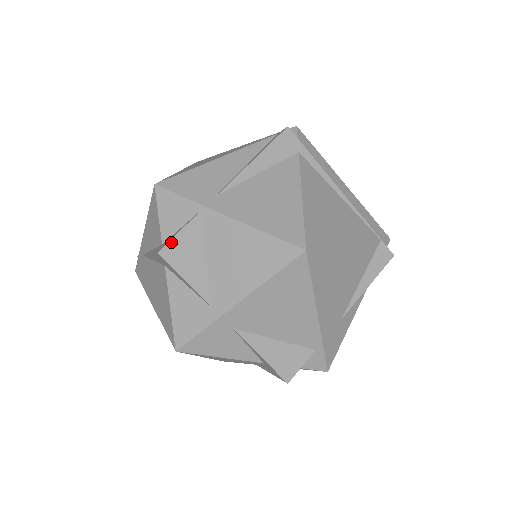
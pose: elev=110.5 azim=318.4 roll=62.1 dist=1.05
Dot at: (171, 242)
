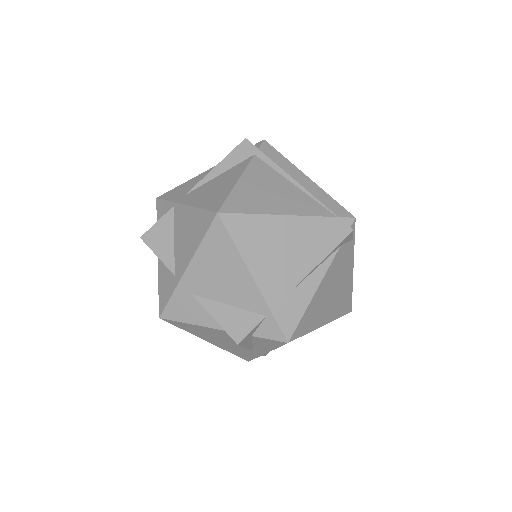
Dot at: (150, 230)
